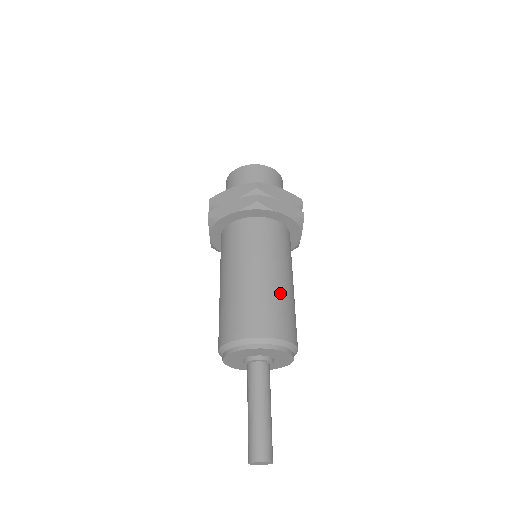
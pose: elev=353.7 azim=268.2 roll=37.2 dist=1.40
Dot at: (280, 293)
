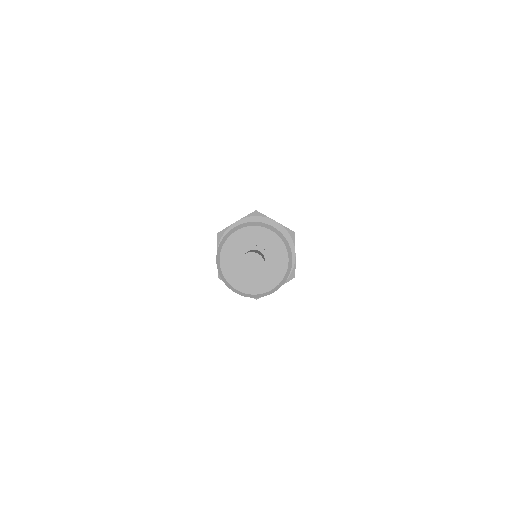
Dot at: occluded
